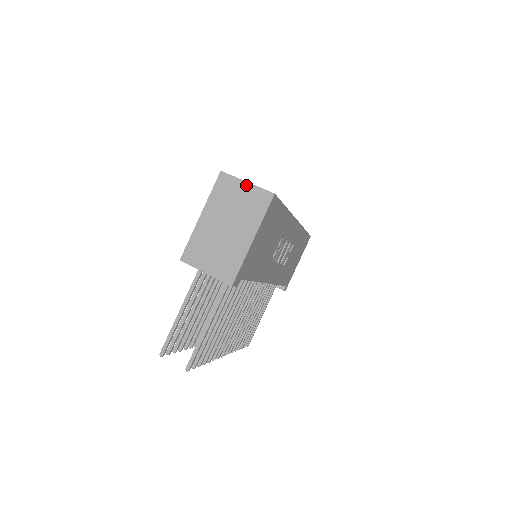
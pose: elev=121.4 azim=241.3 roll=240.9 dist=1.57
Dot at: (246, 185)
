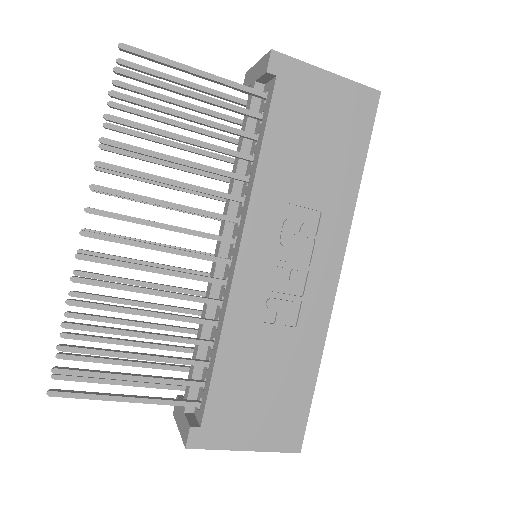
Dot at: occluded
